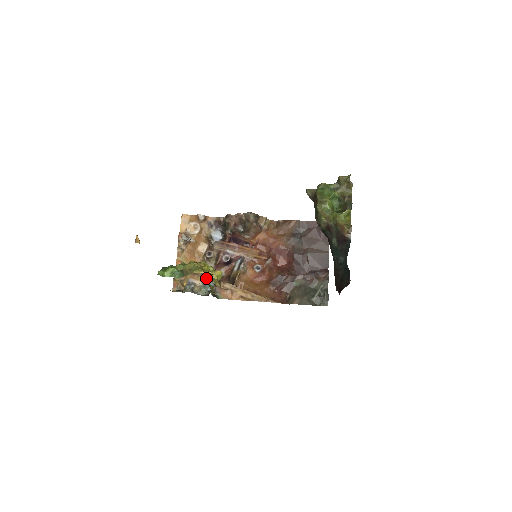
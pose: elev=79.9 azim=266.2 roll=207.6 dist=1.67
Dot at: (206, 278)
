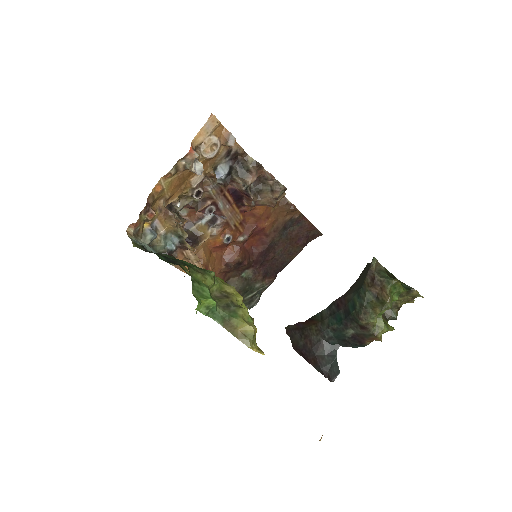
Dot at: (175, 229)
